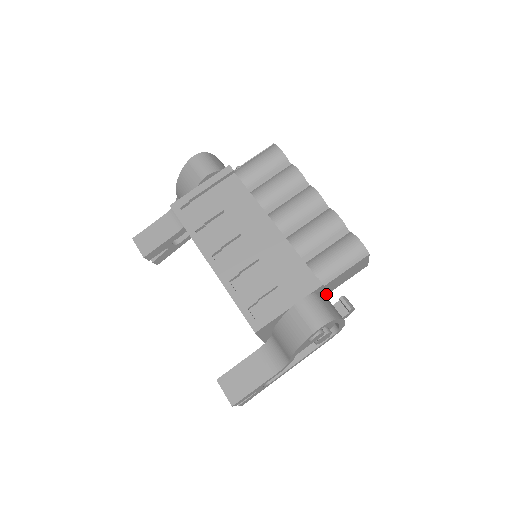
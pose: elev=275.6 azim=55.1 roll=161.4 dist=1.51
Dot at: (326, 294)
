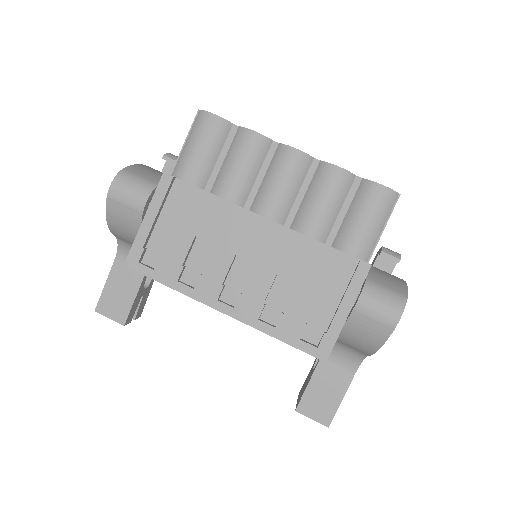
Dot at: occluded
